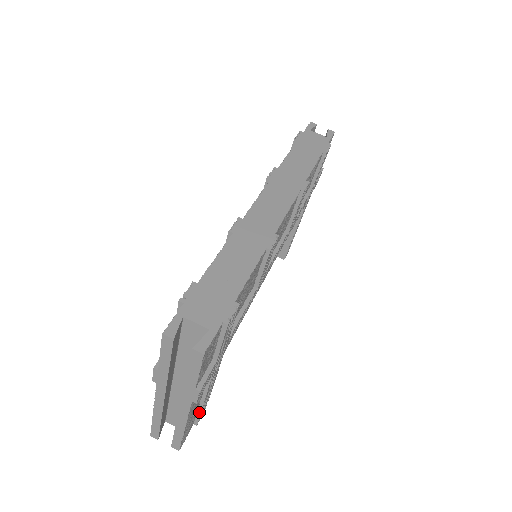
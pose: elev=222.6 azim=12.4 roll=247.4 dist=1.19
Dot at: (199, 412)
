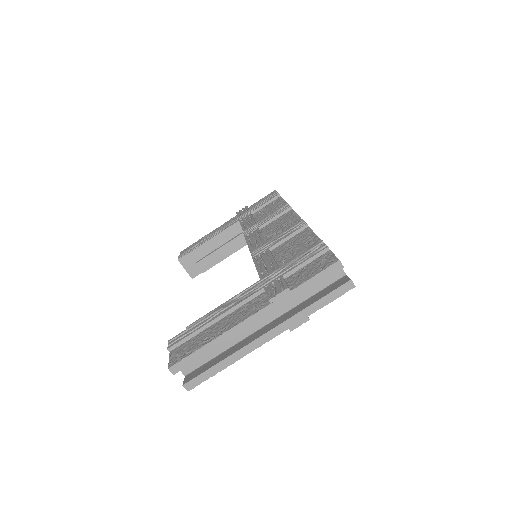
Dot at: occluded
